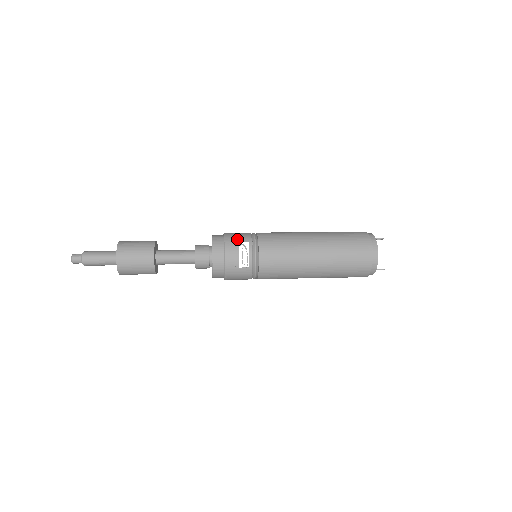
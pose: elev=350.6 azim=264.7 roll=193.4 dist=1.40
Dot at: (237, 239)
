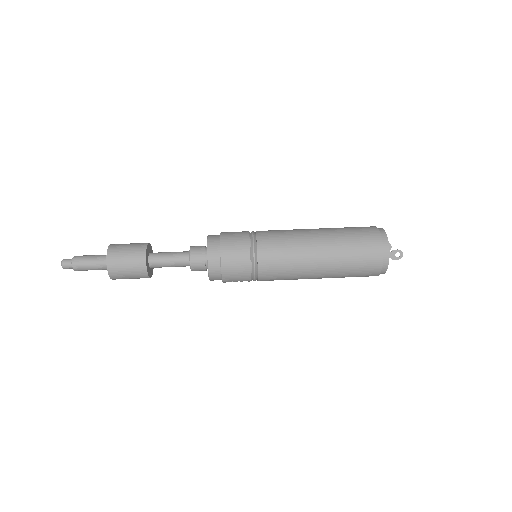
Dot at: (236, 280)
